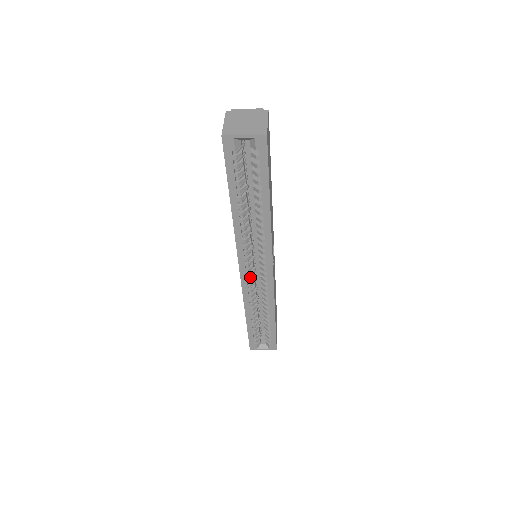
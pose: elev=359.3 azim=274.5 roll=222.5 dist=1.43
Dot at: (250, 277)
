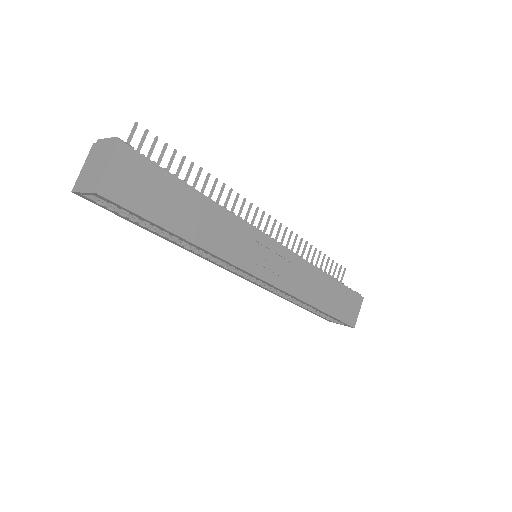
Dot at: occluded
